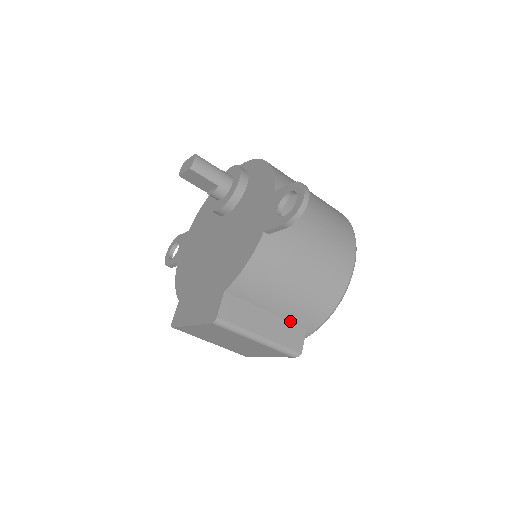
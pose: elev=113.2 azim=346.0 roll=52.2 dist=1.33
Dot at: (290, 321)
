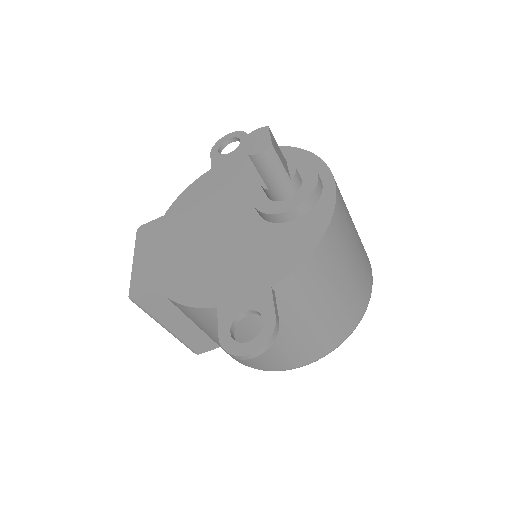
Dot at: occluded
